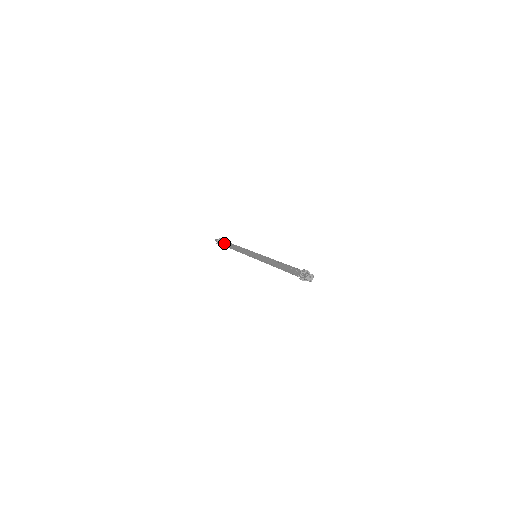
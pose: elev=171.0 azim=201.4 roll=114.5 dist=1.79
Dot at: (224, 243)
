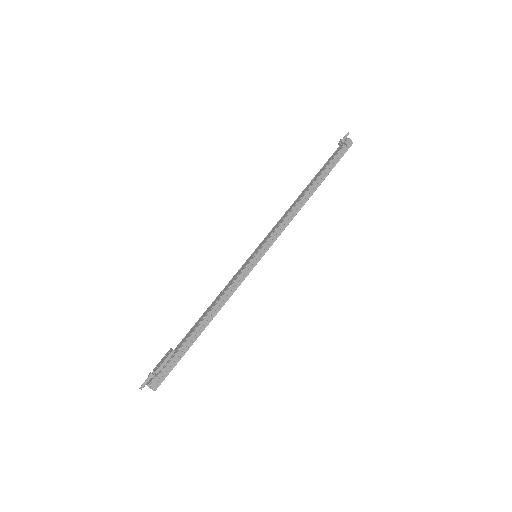
Dot at: (328, 161)
